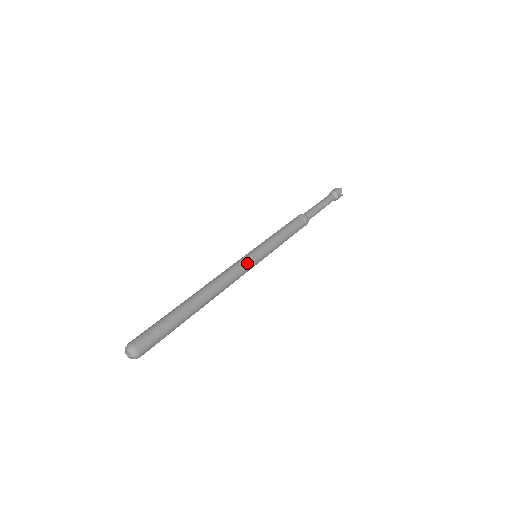
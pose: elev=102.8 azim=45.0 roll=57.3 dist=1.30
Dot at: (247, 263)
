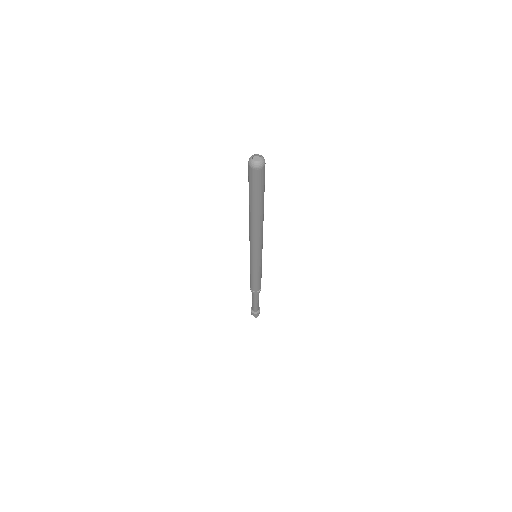
Dot at: occluded
